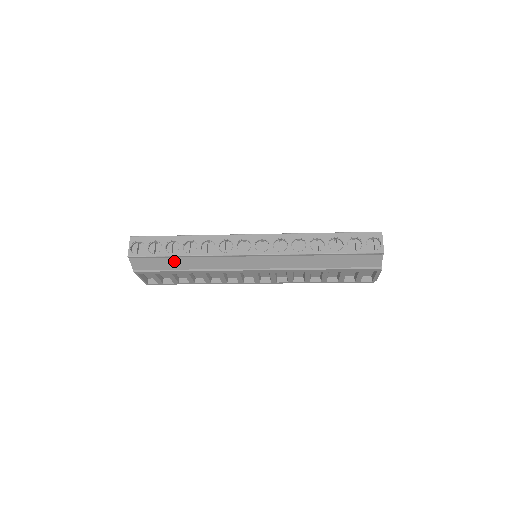
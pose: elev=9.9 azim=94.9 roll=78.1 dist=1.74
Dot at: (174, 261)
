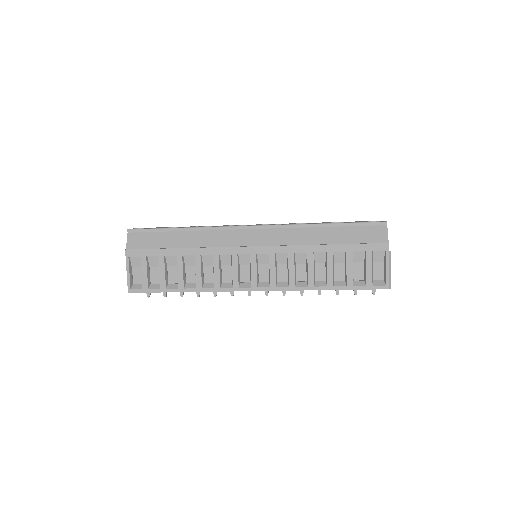
Dot at: (172, 236)
